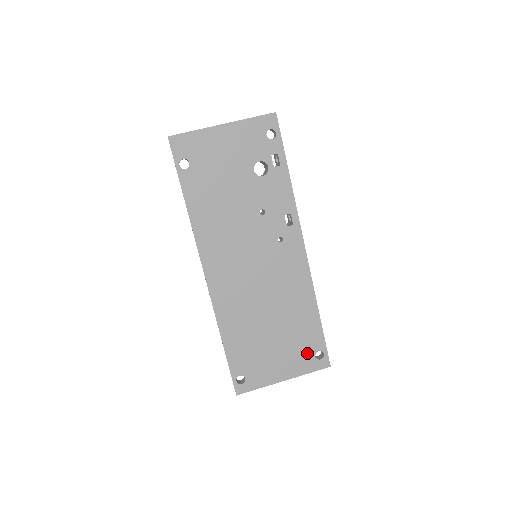
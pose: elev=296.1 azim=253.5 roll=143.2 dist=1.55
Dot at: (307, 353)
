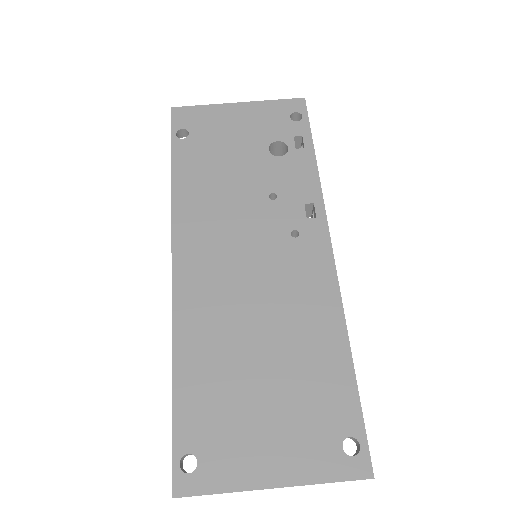
Dot at: (326, 435)
